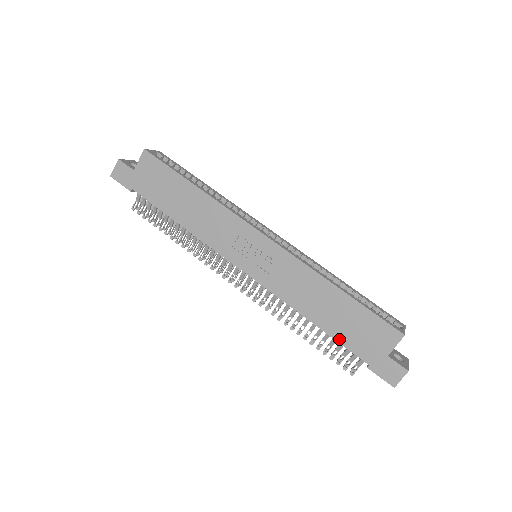
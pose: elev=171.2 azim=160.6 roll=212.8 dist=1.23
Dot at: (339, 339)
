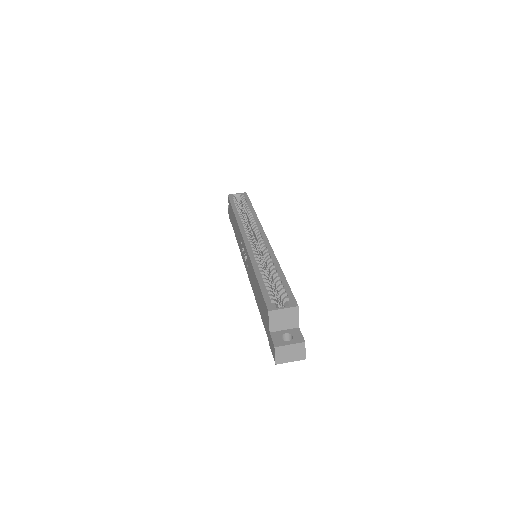
Dot at: (262, 318)
